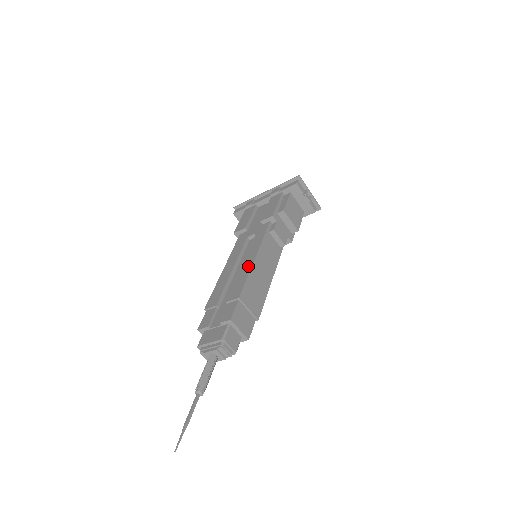
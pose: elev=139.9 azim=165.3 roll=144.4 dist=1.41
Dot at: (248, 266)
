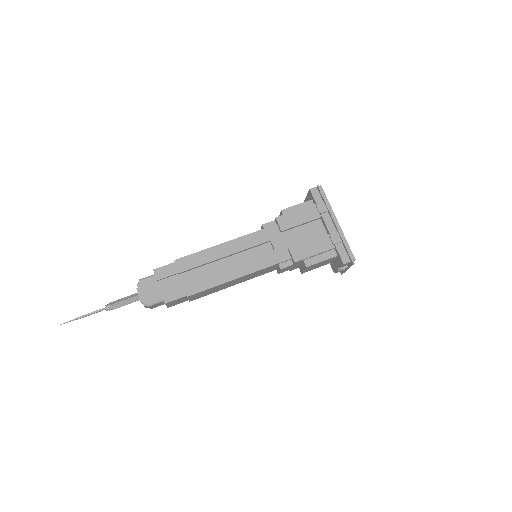
Dot at: (226, 278)
